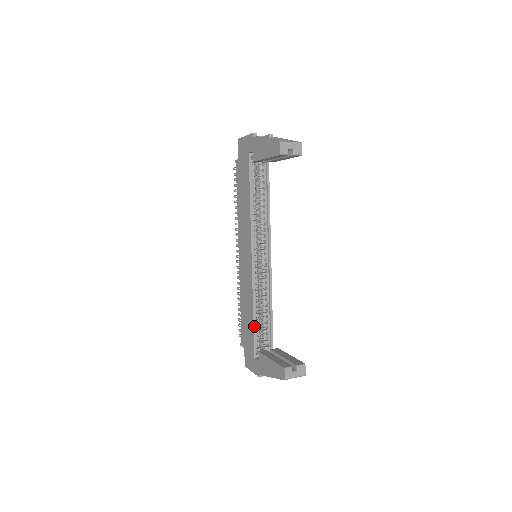
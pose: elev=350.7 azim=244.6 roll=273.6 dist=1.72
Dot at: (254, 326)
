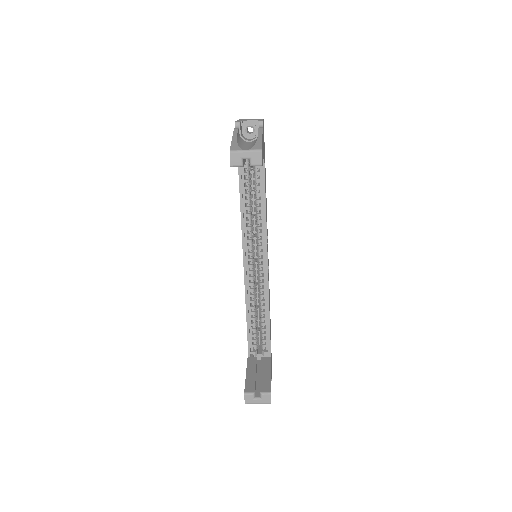
Dot at: (248, 330)
